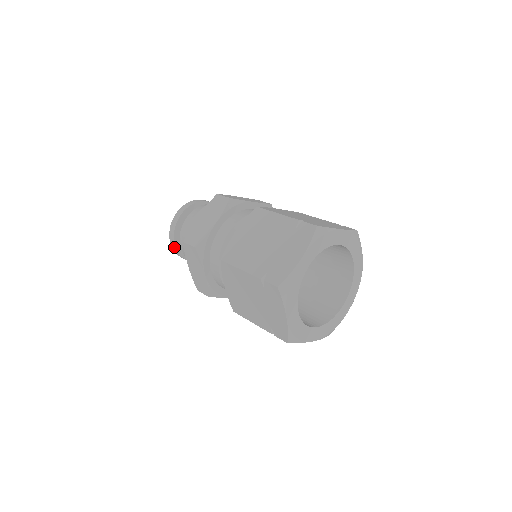
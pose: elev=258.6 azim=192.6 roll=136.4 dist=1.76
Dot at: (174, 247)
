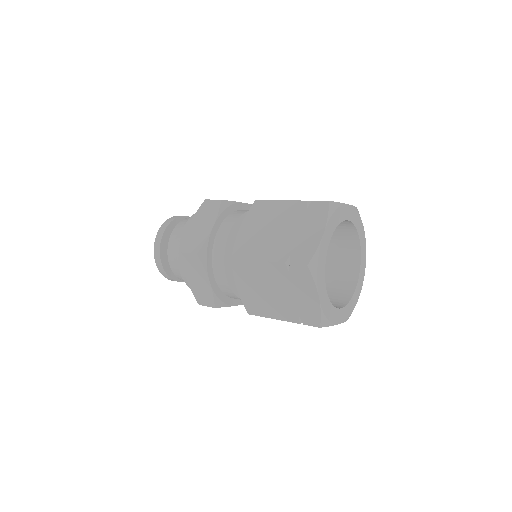
Dot at: (161, 268)
